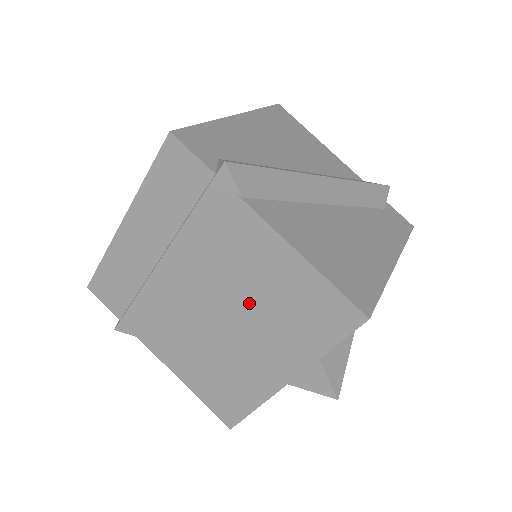
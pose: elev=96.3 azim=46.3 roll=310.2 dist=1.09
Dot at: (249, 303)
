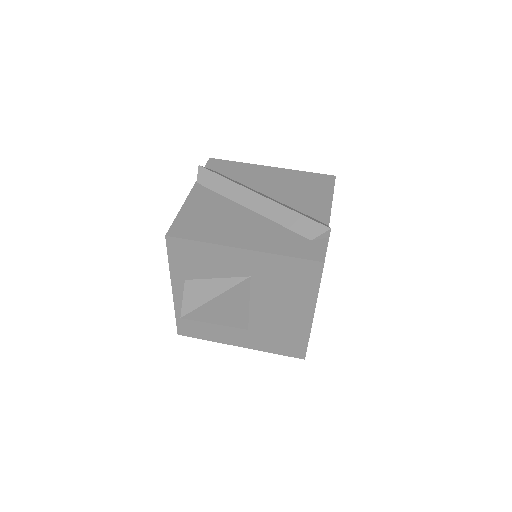
Dot at: occluded
